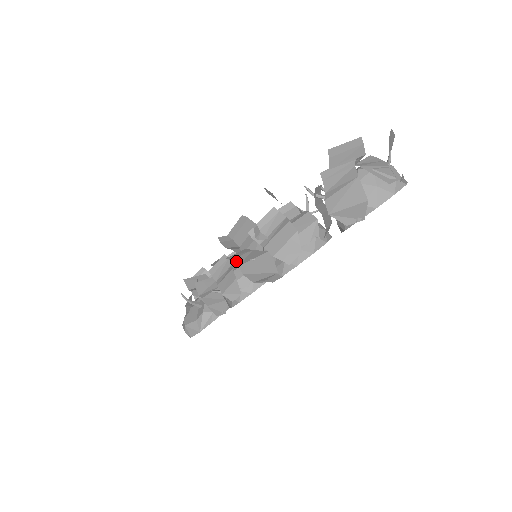
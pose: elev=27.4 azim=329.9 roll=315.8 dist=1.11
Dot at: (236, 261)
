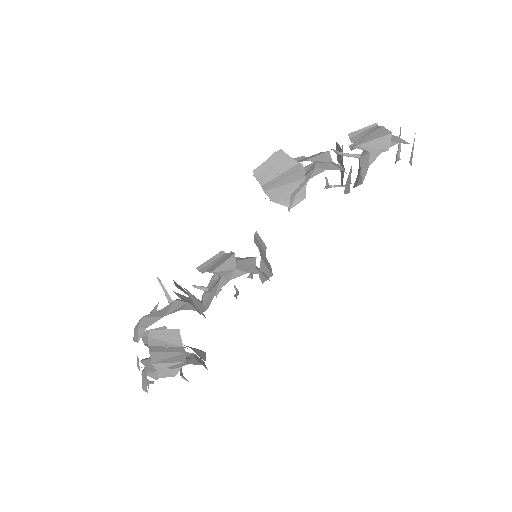
Dot at: (261, 178)
